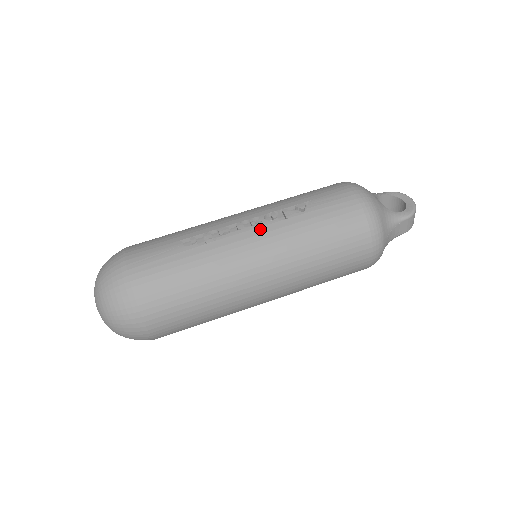
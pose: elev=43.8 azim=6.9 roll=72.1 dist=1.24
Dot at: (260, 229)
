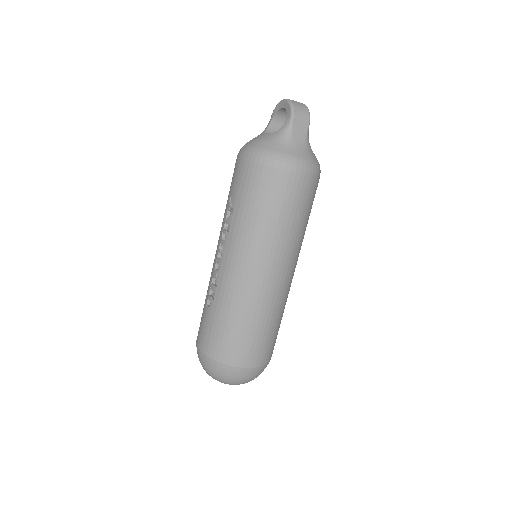
Dot at: (226, 251)
